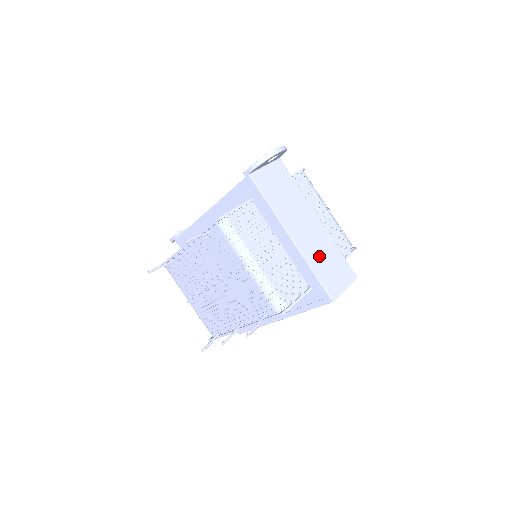
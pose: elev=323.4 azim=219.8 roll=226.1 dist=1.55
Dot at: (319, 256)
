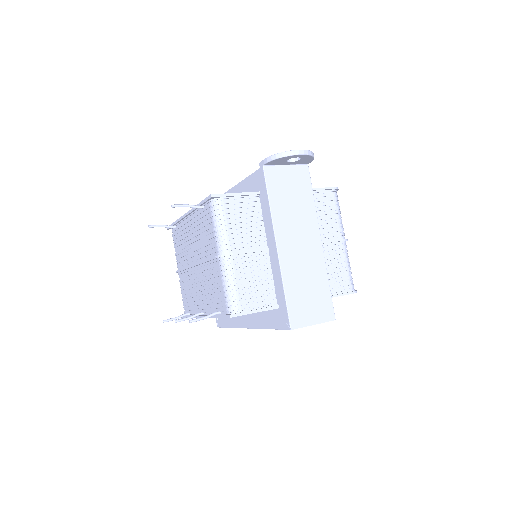
Dot at: (300, 278)
